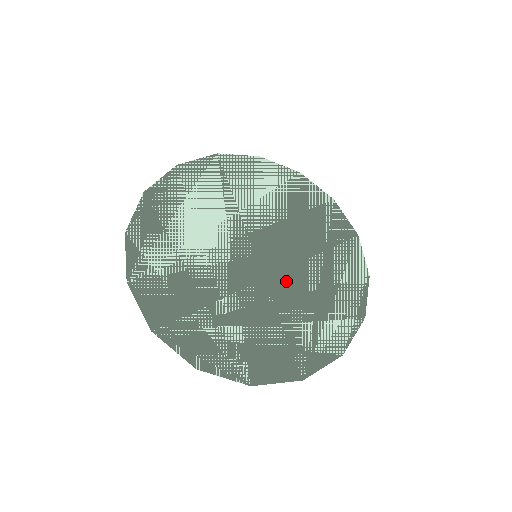
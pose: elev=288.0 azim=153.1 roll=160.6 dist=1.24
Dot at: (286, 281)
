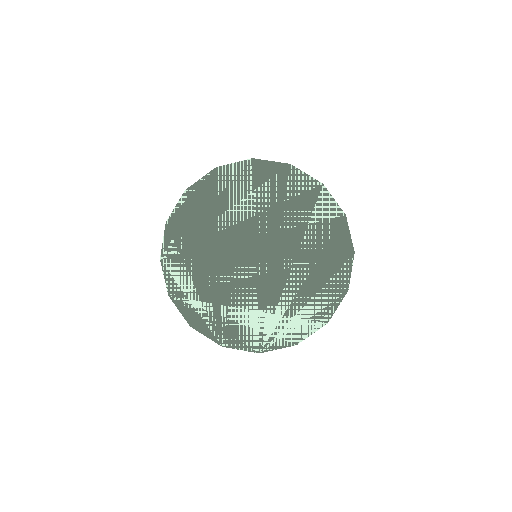
Dot at: (273, 280)
